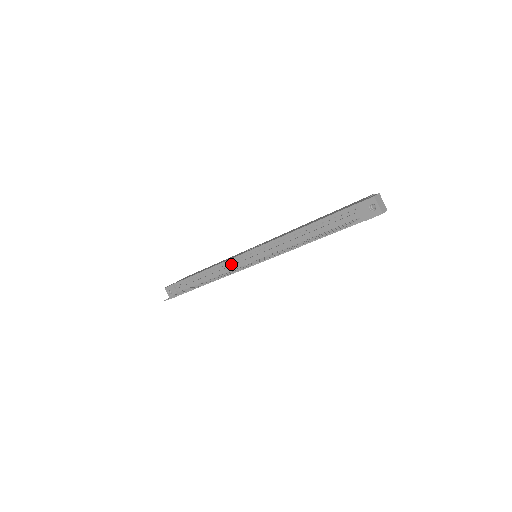
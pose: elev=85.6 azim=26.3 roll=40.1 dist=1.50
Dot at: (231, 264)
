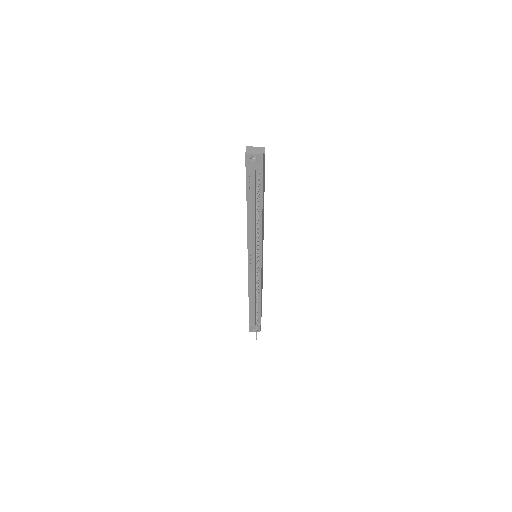
Dot at: (252, 277)
